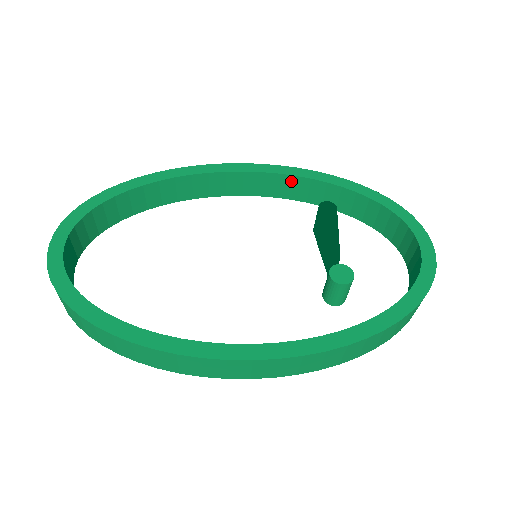
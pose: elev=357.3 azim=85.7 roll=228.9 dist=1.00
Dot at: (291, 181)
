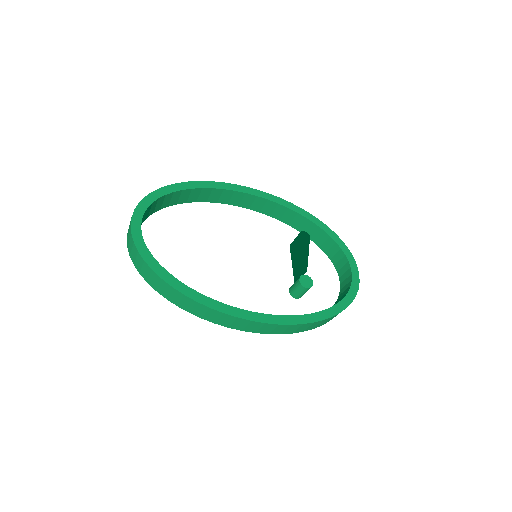
Dot at: (284, 210)
